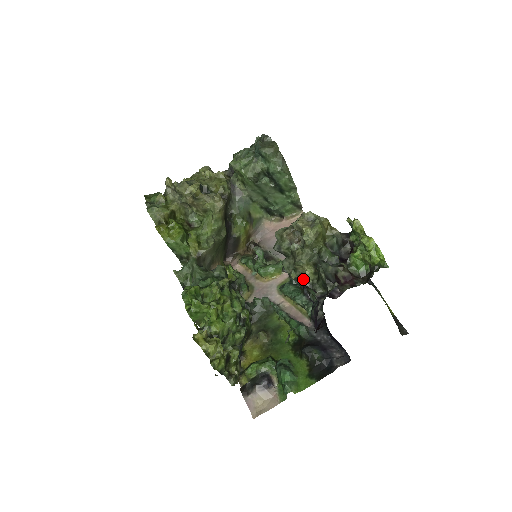
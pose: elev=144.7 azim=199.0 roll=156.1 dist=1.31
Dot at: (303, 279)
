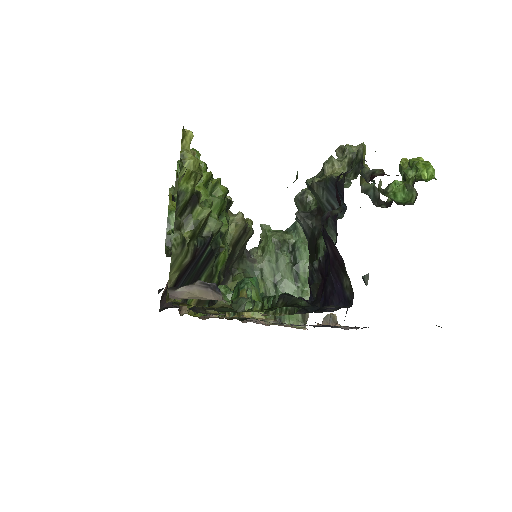
Dot at: (330, 174)
